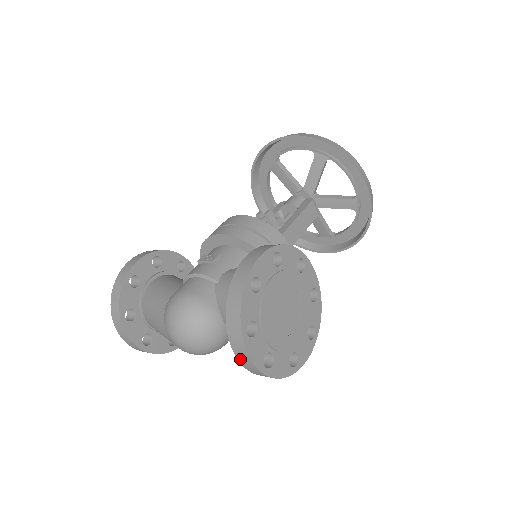
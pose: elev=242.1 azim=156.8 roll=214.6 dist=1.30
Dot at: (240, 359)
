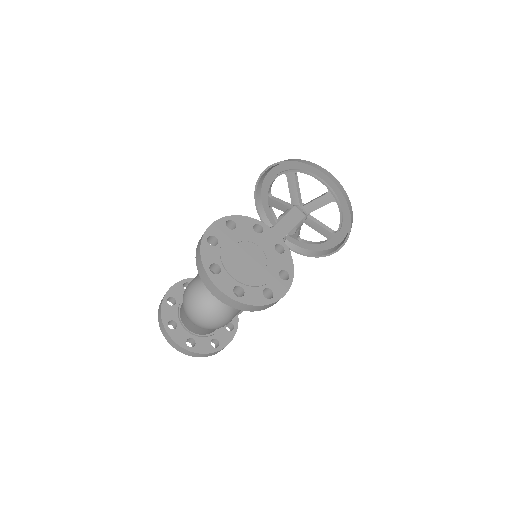
Dot at: (216, 295)
